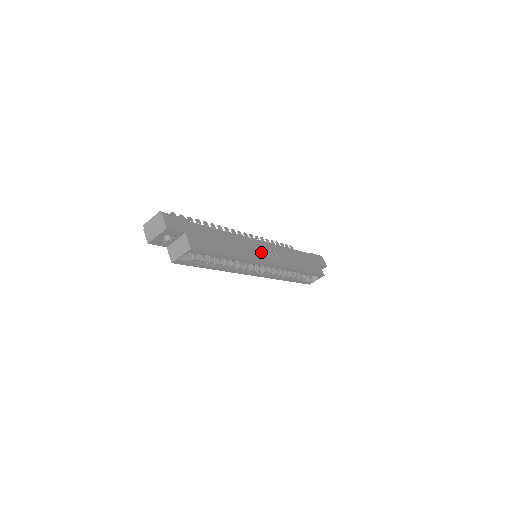
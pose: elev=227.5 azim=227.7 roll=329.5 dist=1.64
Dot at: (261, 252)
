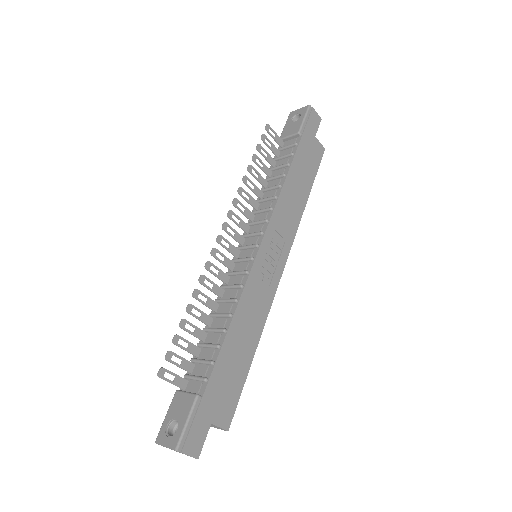
Dot at: (268, 270)
